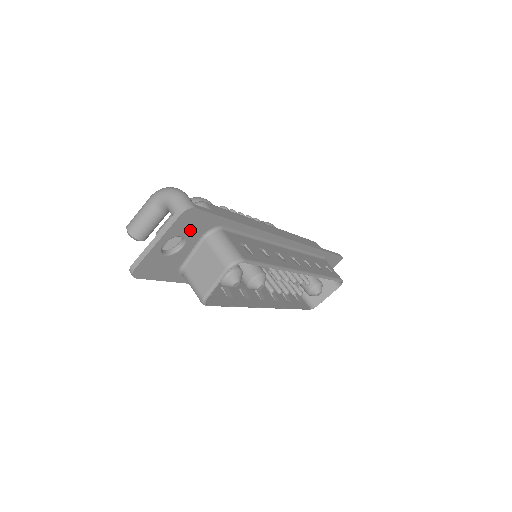
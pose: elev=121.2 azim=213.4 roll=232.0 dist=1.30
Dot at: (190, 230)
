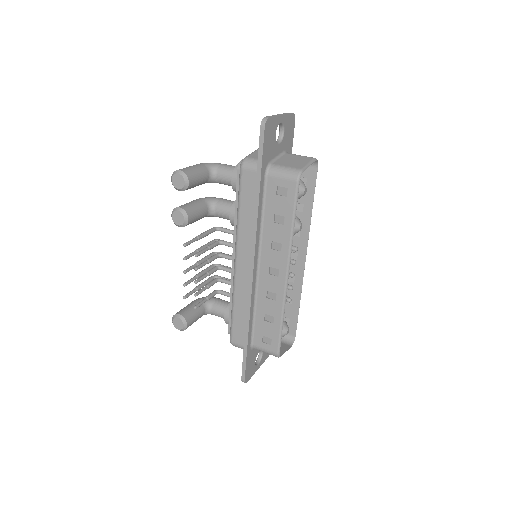
Dot at: (286, 134)
